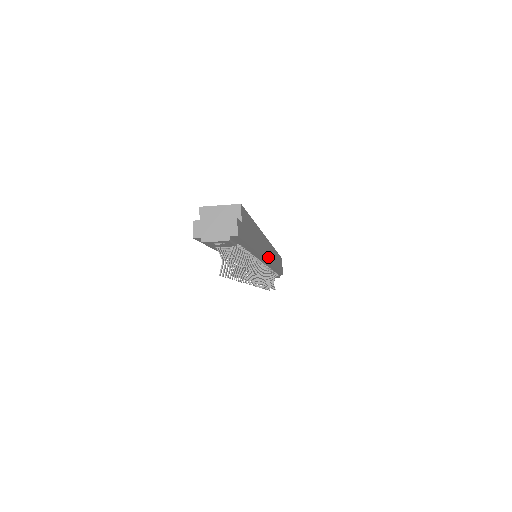
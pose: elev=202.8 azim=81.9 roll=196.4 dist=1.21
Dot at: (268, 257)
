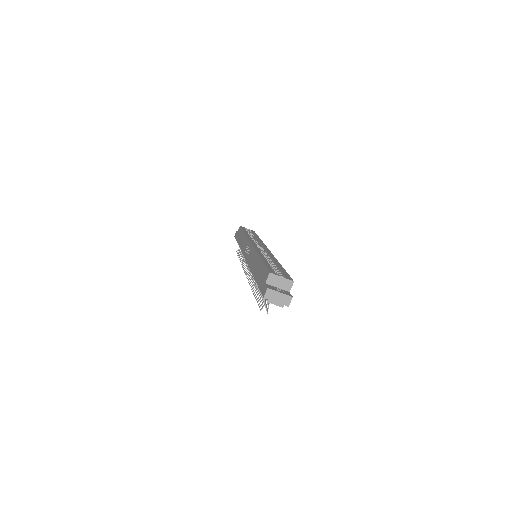
Dot at: occluded
